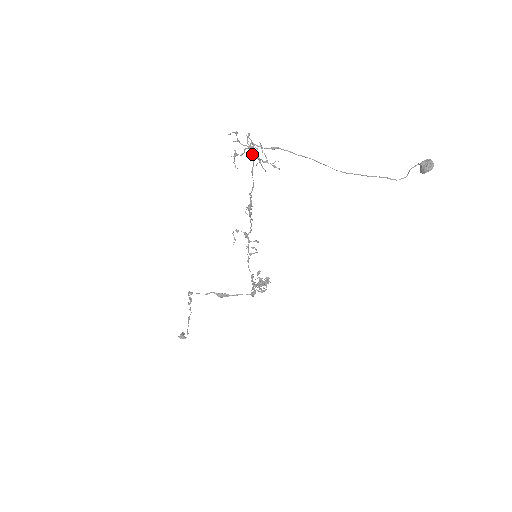
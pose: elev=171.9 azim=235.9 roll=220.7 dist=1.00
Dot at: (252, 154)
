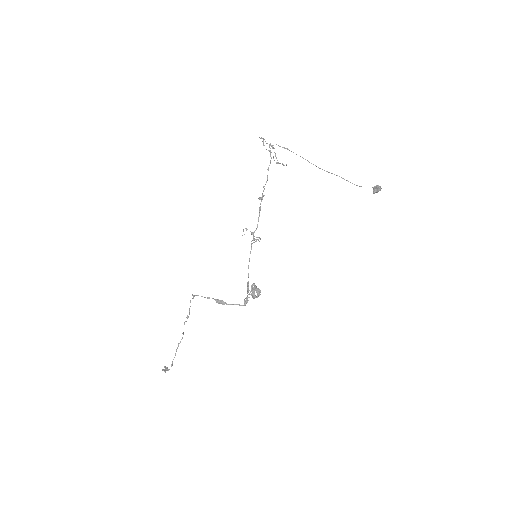
Dot at: (270, 156)
